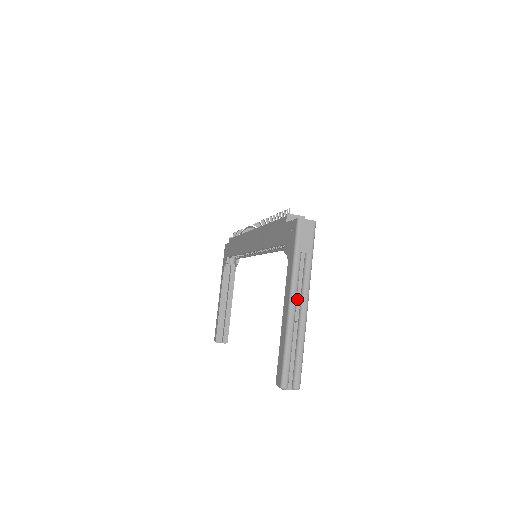
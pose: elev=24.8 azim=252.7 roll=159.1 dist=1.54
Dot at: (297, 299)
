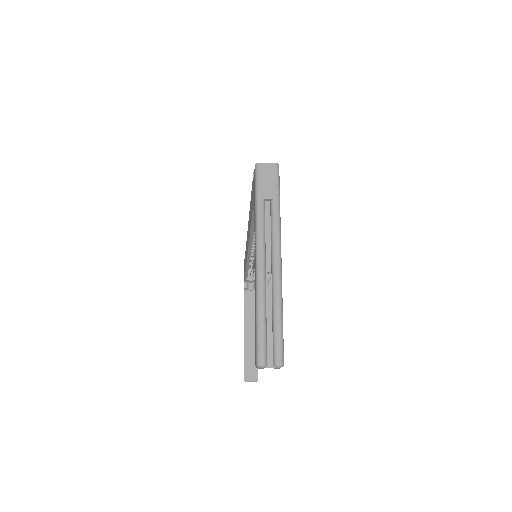
Dot at: (267, 254)
